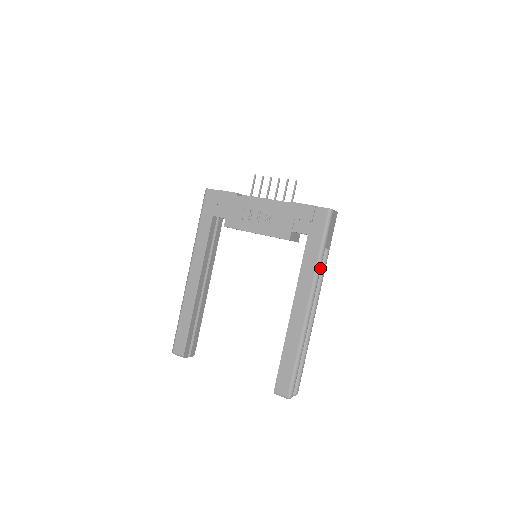
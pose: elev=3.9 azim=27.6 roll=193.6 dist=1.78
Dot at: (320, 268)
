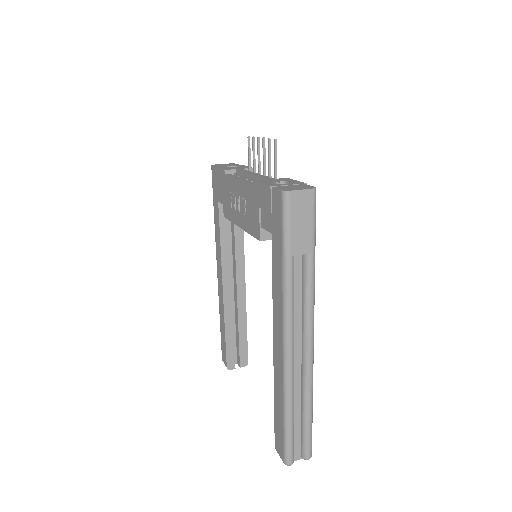
Dot at: (290, 288)
